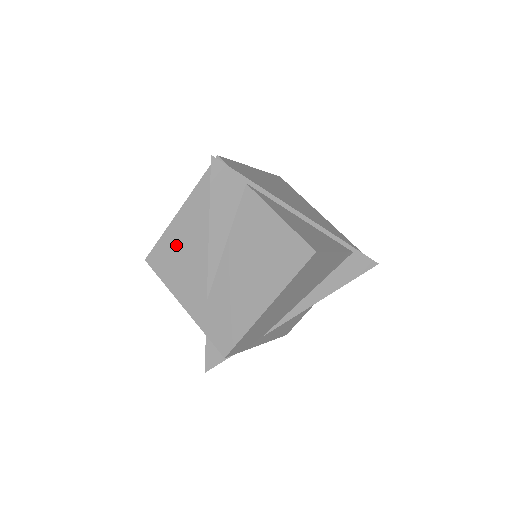
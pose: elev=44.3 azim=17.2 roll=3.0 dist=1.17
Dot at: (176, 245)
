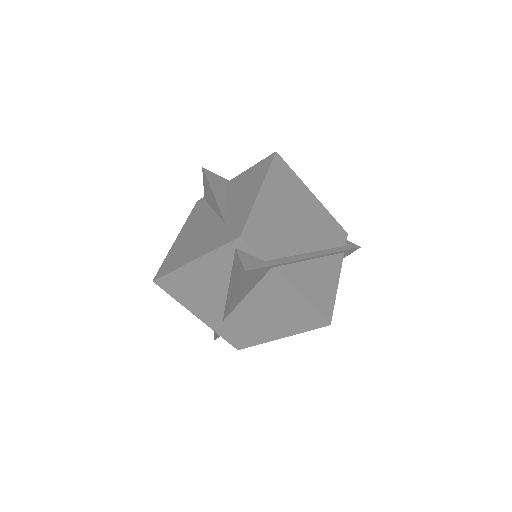
Dot at: (189, 283)
